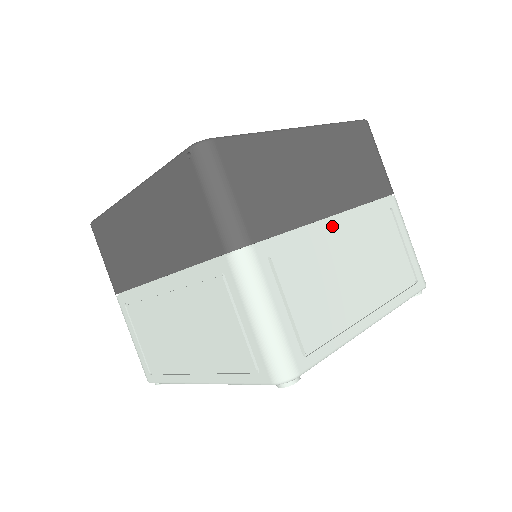
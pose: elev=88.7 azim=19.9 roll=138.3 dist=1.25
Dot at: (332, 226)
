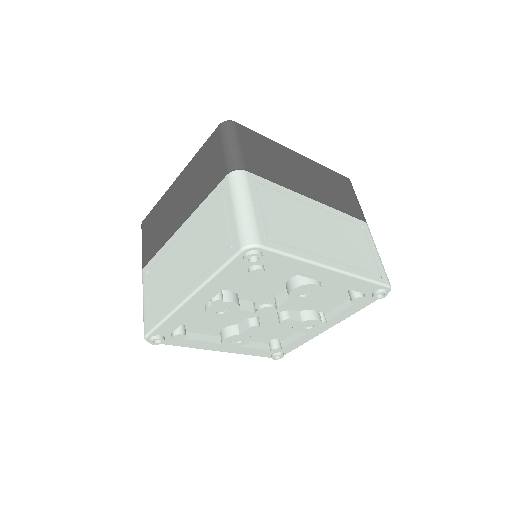
Dot at: (309, 201)
